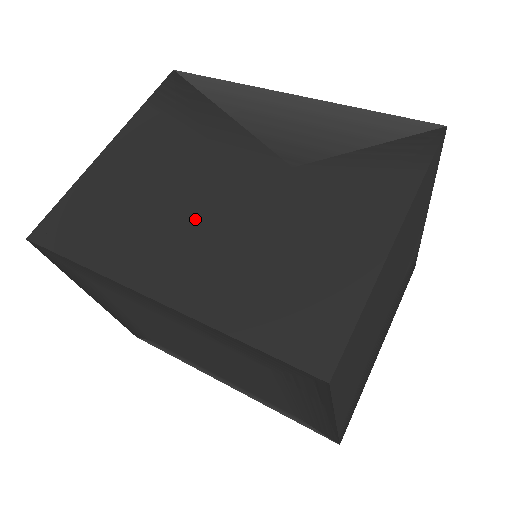
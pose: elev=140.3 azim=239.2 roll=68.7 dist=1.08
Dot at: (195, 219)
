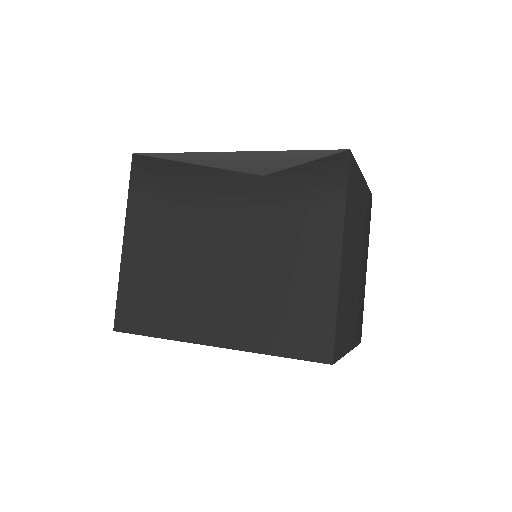
Dot at: (211, 283)
